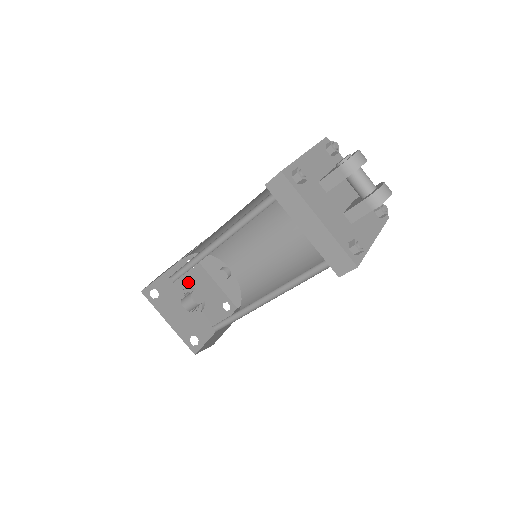
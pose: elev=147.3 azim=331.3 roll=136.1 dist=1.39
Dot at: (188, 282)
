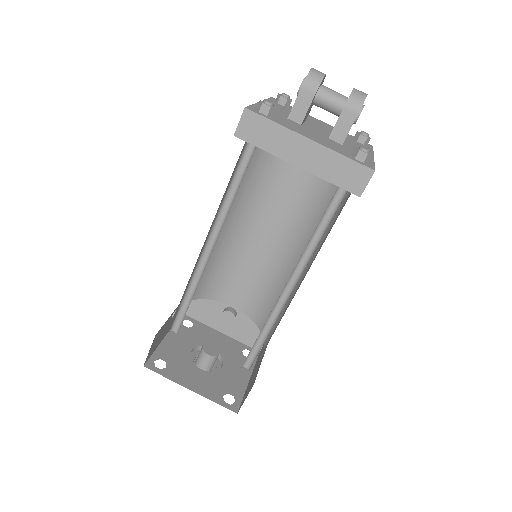
Dot at: (193, 342)
